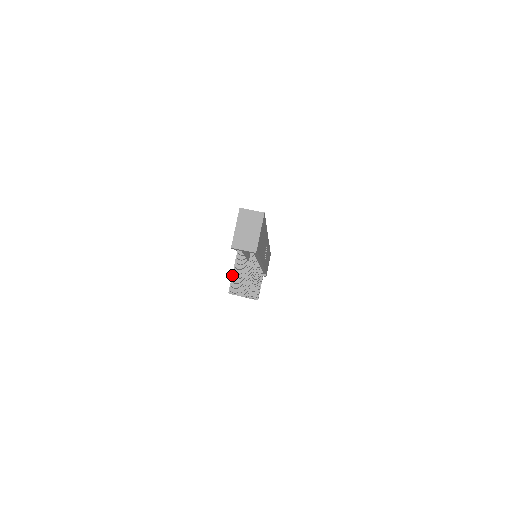
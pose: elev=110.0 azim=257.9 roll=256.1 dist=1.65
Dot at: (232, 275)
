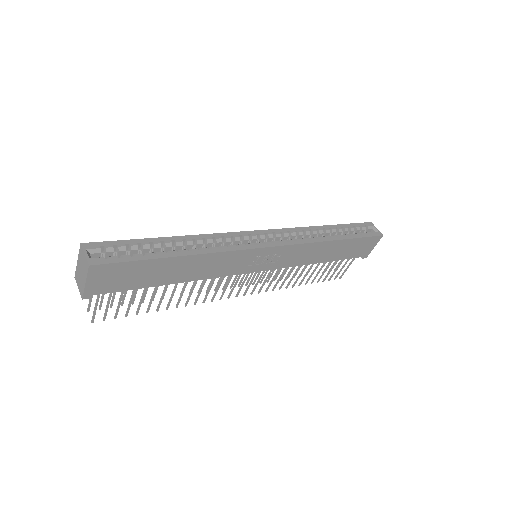
Dot at: (90, 298)
